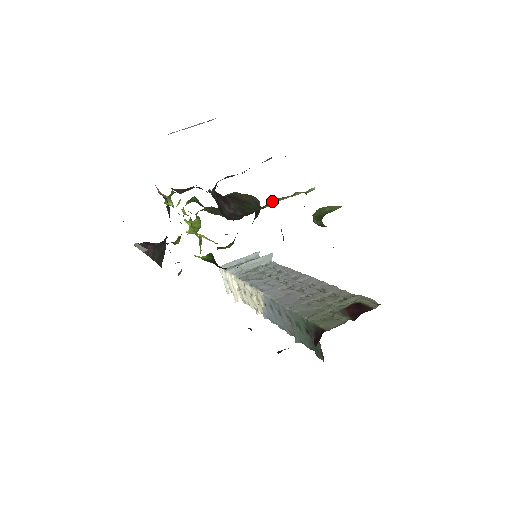
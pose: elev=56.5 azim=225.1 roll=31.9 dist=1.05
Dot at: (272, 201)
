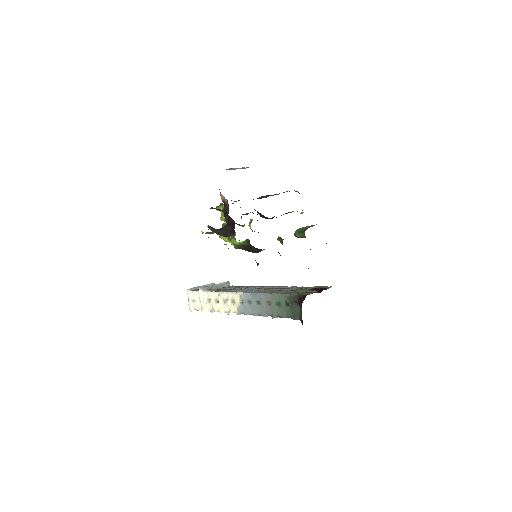
Dot at: (286, 213)
